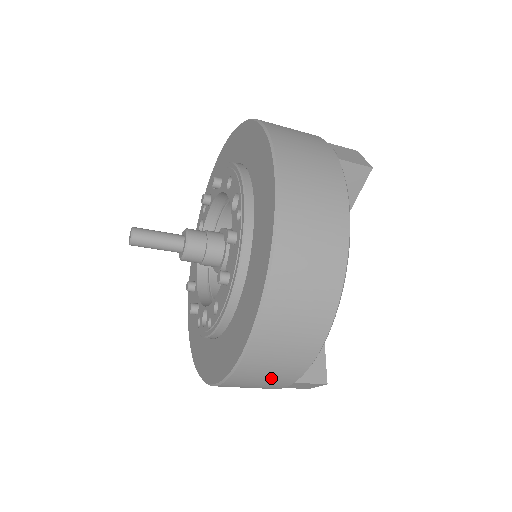
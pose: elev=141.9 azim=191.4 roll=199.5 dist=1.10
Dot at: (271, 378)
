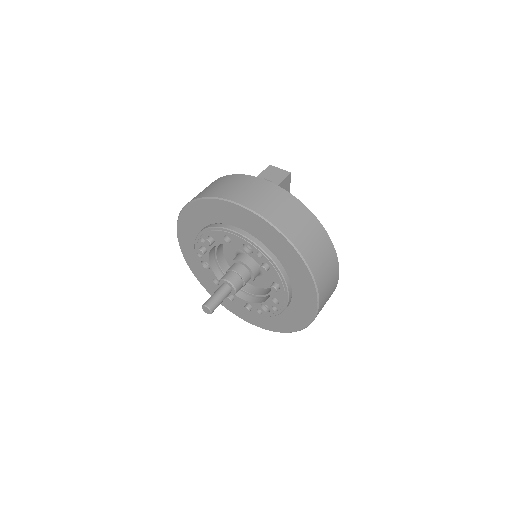
Dot at: occluded
